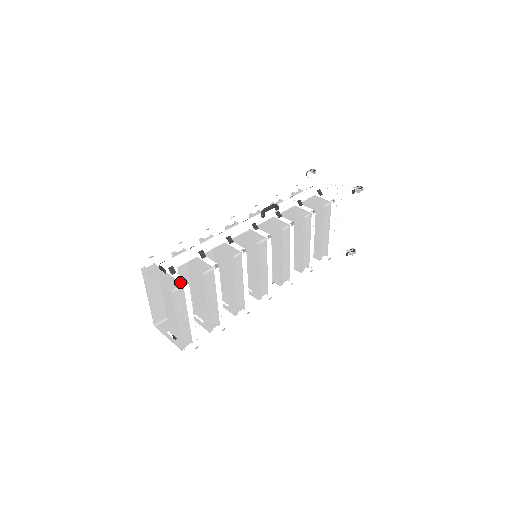
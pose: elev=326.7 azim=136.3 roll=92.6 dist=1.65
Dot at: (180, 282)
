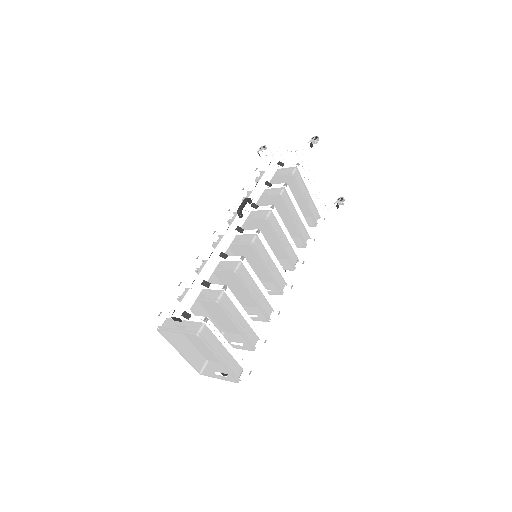
Dot at: (200, 322)
